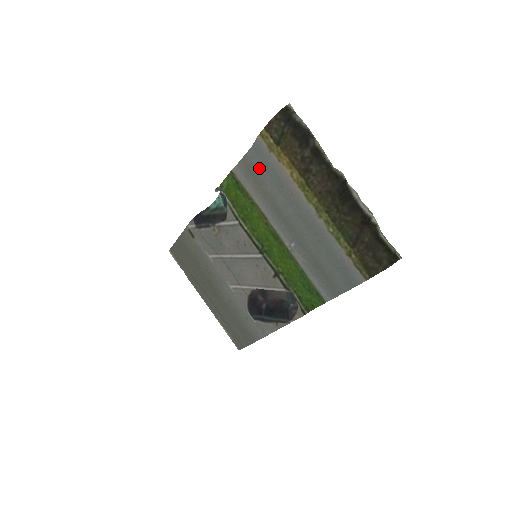
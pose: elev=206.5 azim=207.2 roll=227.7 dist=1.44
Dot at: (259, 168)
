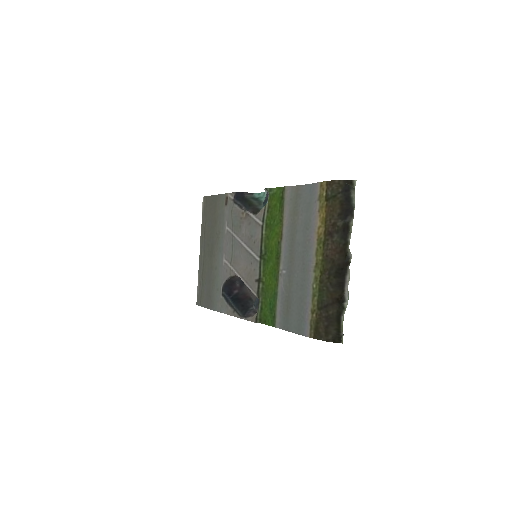
Dot at: (303, 203)
